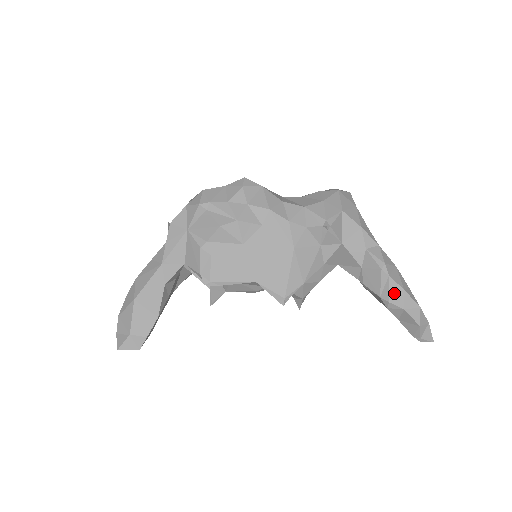
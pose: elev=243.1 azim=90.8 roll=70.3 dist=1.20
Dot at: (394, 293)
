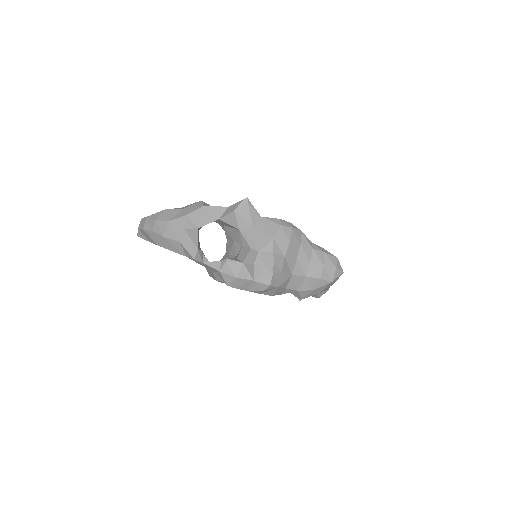
Dot at: occluded
